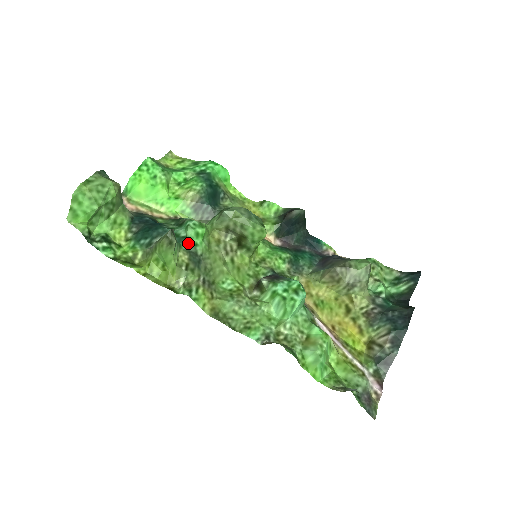
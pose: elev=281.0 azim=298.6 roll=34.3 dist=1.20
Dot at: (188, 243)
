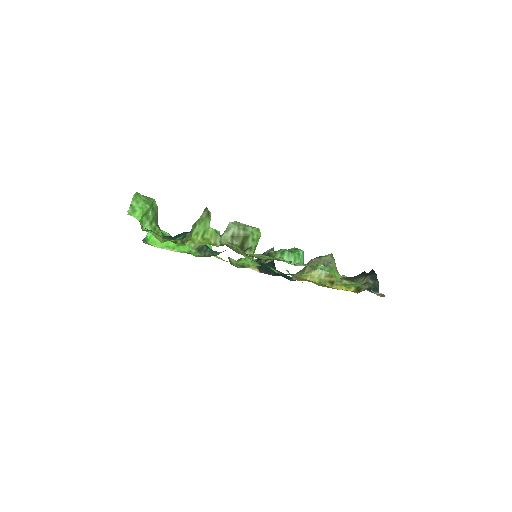
Dot at: occluded
